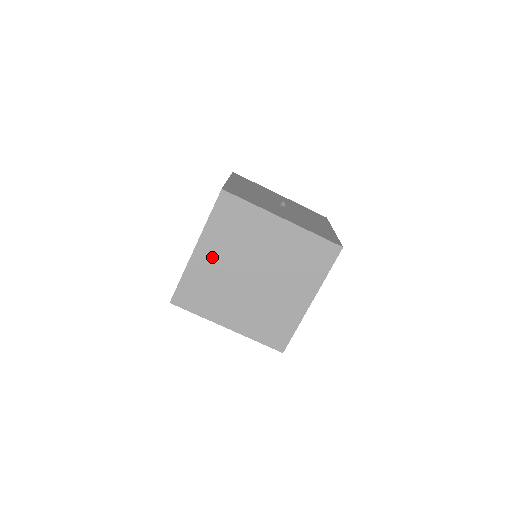
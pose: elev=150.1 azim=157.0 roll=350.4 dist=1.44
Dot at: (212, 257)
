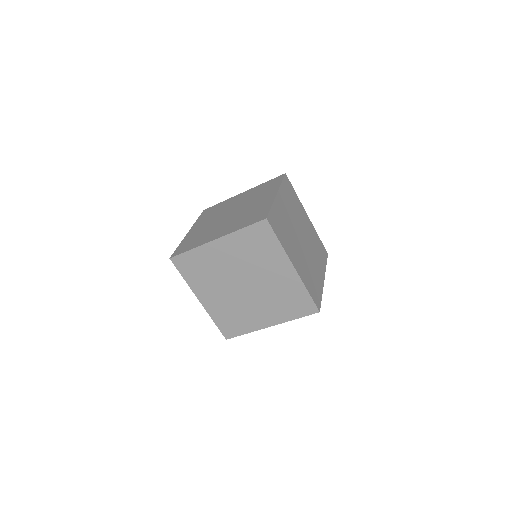
Dot at: (284, 207)
